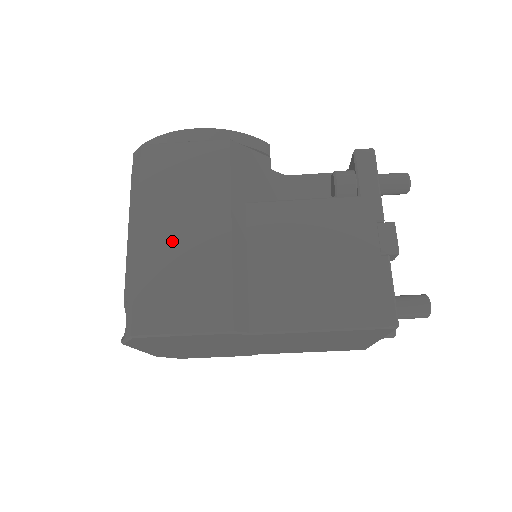
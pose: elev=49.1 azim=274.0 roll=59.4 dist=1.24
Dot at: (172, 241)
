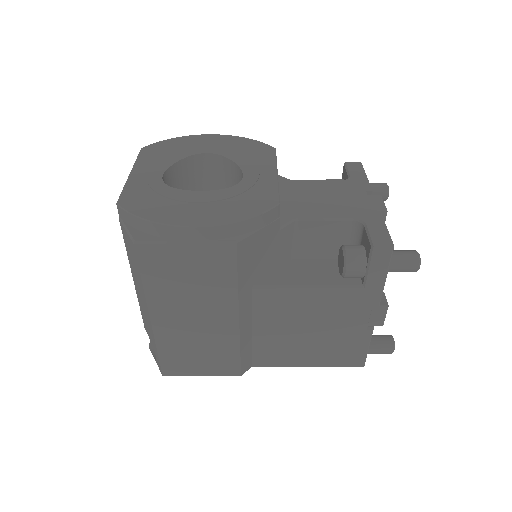
Dot at: (185, 325)
